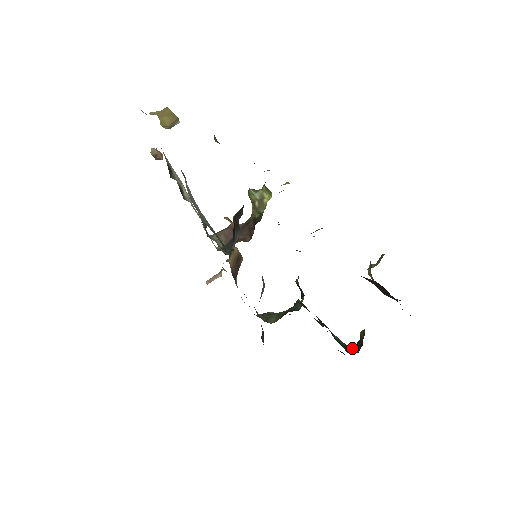
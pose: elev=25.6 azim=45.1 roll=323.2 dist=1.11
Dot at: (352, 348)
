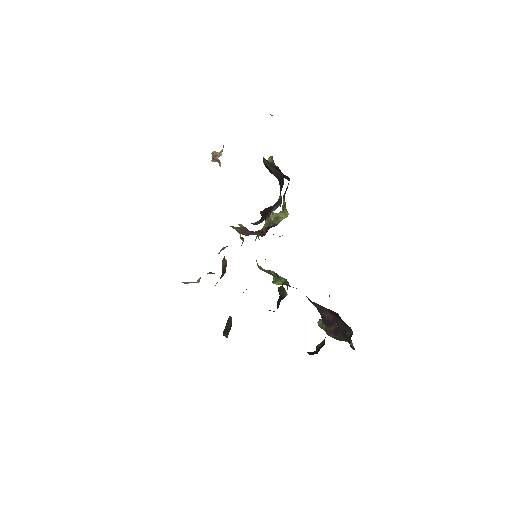
Dot at: (310, 353)
